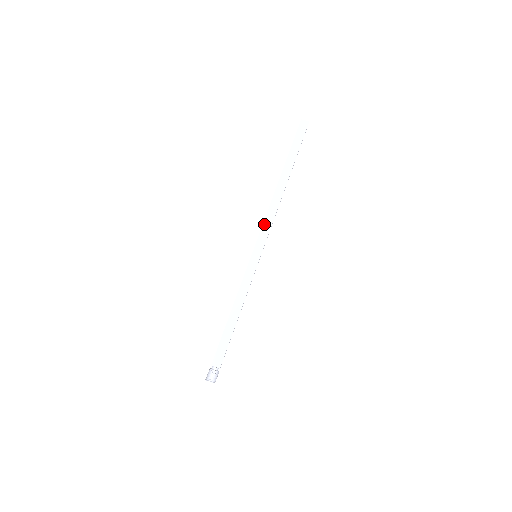
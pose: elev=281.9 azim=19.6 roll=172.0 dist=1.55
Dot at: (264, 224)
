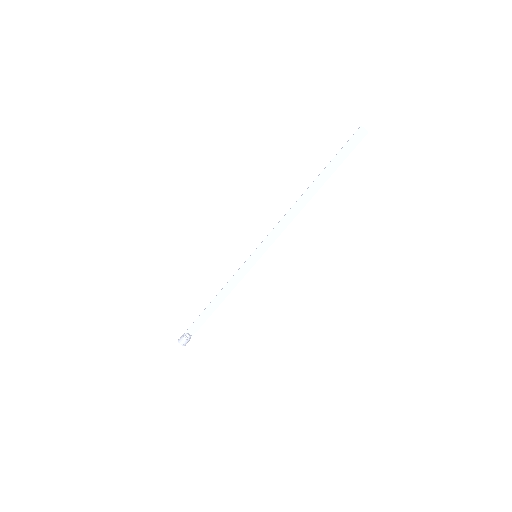
Dot at: (275, 229)
